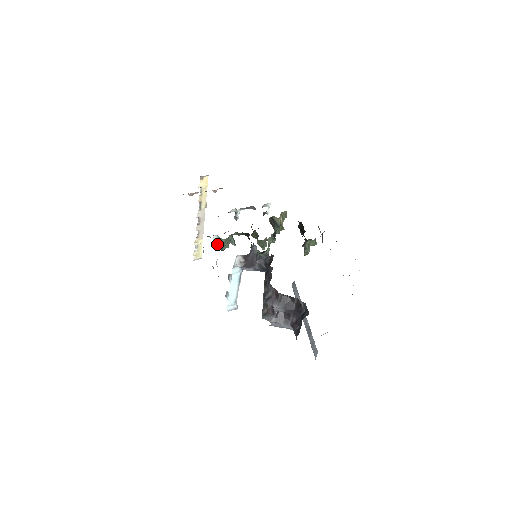
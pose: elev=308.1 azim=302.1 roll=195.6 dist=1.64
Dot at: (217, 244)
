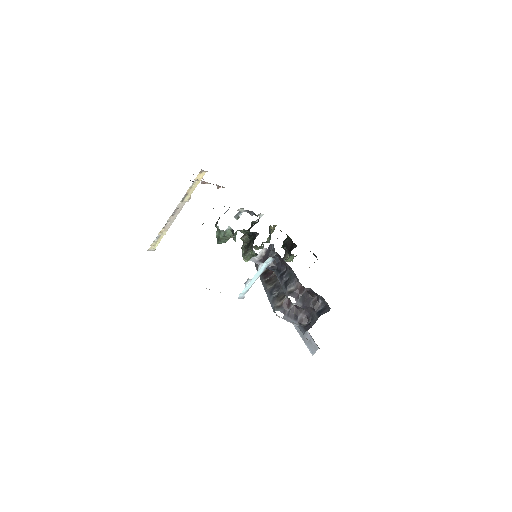
Dot at: (220, 236)
